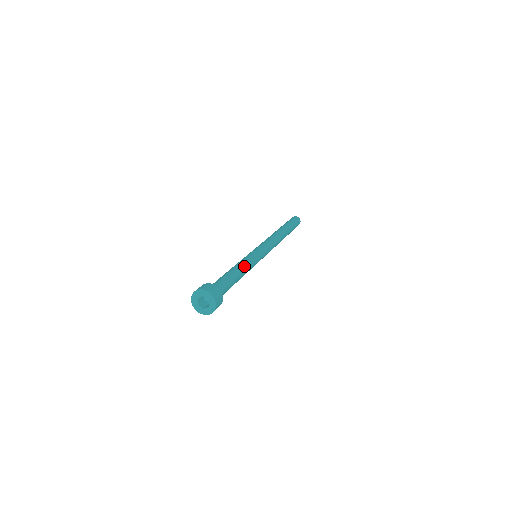
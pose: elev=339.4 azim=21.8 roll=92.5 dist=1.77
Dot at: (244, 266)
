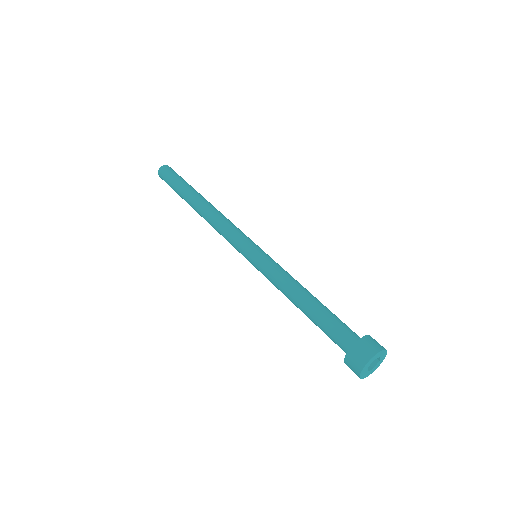
Dot at: occluded
